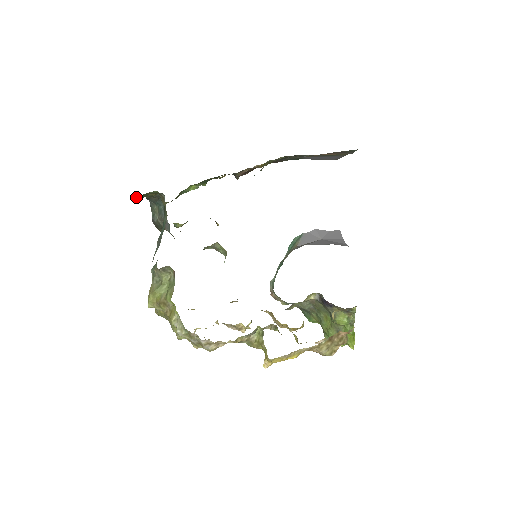
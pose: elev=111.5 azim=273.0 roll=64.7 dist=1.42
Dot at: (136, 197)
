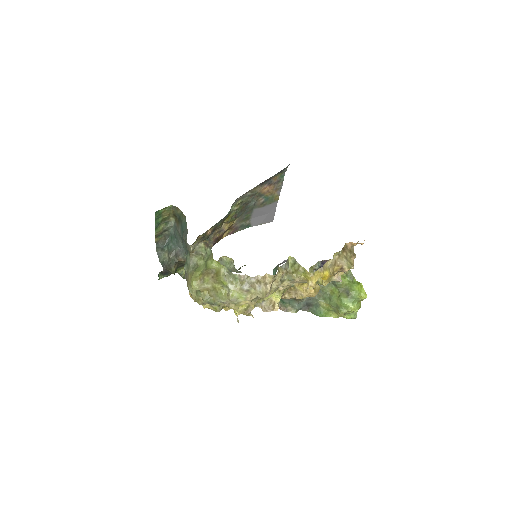
Dot at: (155, 220)
